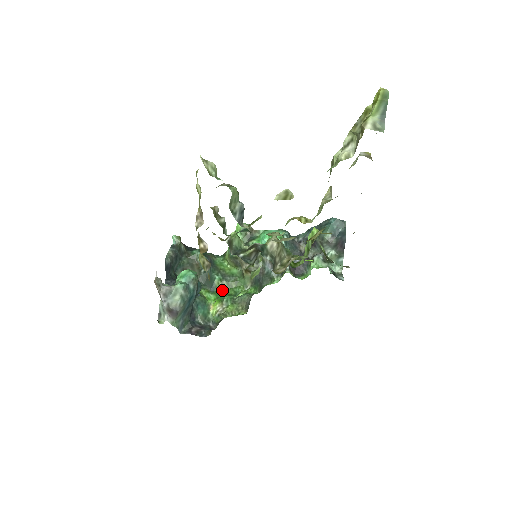
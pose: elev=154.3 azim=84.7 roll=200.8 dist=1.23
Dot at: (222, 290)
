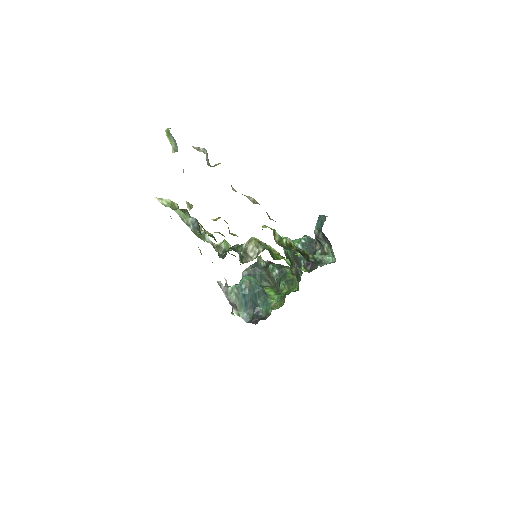
Dot at: (284, 292)
